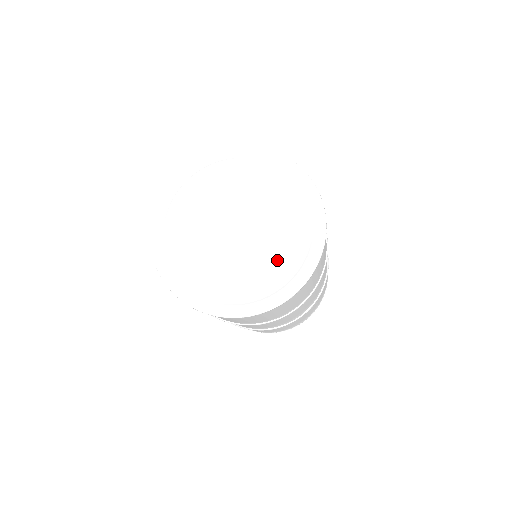
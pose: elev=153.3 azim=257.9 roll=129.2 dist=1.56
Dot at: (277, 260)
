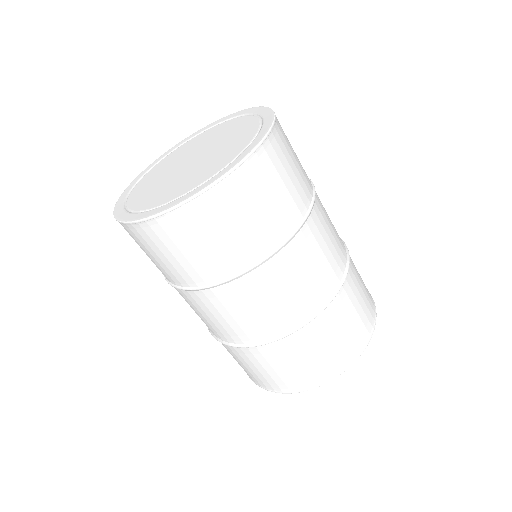
Dot at: (218, 162)
